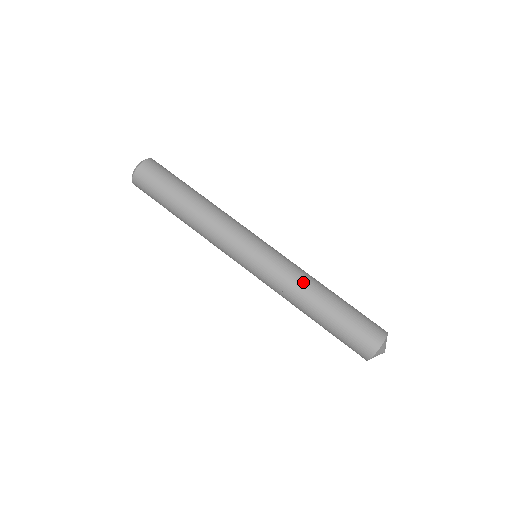
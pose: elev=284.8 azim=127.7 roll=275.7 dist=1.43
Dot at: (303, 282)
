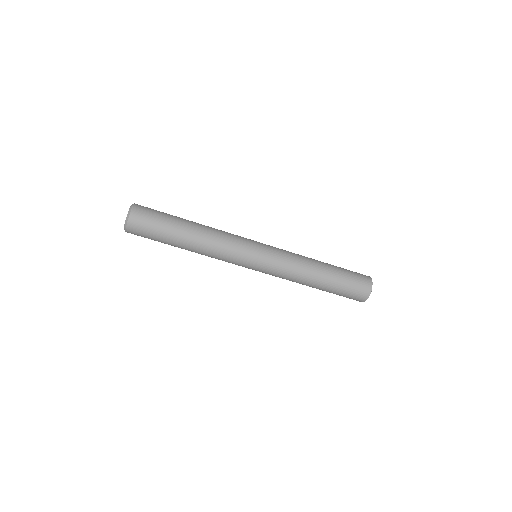
Dot at: (297, 280)
